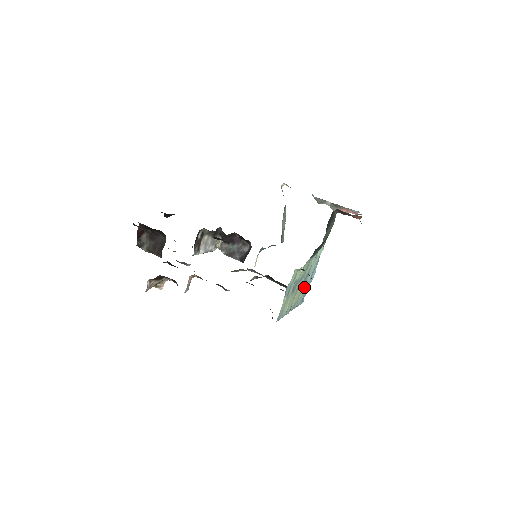
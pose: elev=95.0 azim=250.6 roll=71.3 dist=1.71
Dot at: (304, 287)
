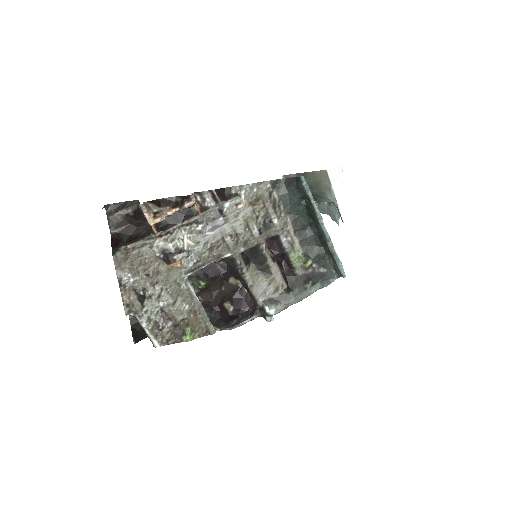
Dot at: occluded
